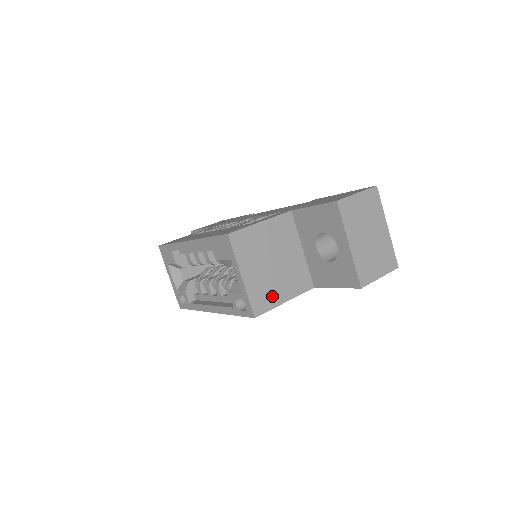
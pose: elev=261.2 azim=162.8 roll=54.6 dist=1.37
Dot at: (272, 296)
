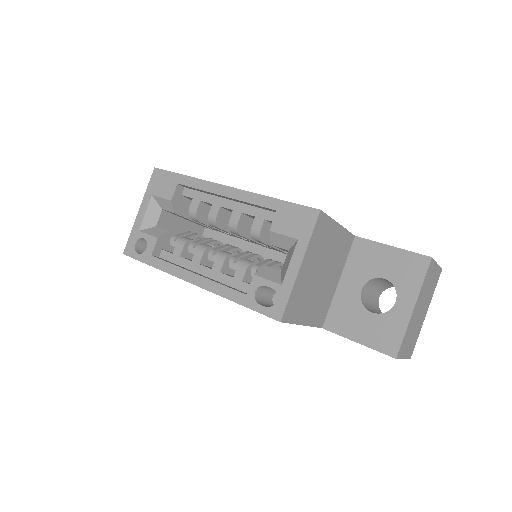
Dot at: (301, 309)
